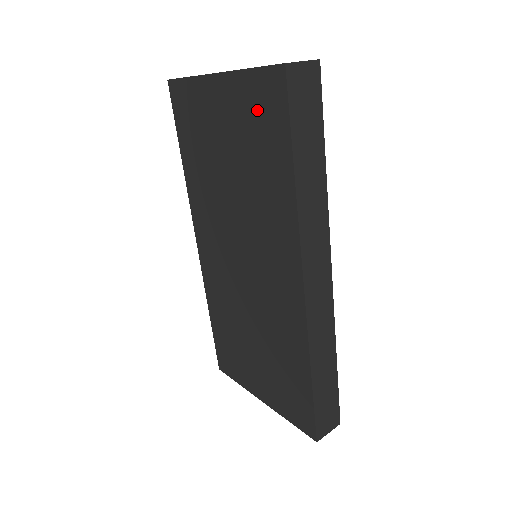
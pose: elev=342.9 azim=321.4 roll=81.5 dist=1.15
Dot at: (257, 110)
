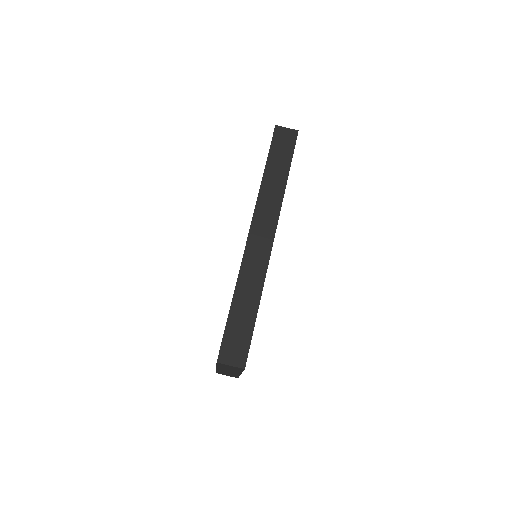
Dot at: occluded
